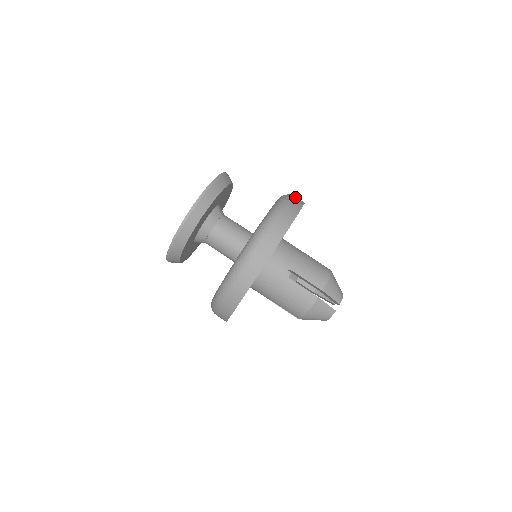
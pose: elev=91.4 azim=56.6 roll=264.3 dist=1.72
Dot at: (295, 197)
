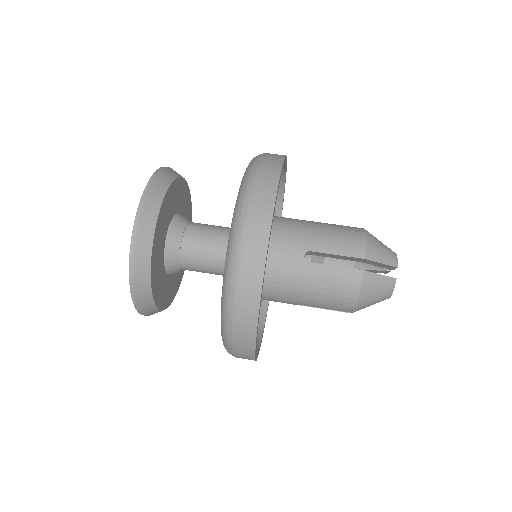
Dot at: (269, 153)
